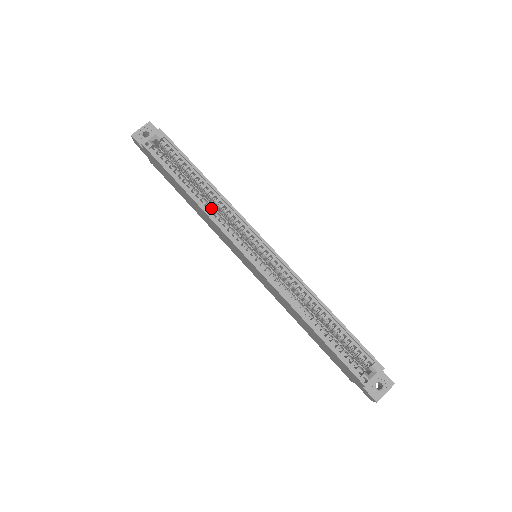
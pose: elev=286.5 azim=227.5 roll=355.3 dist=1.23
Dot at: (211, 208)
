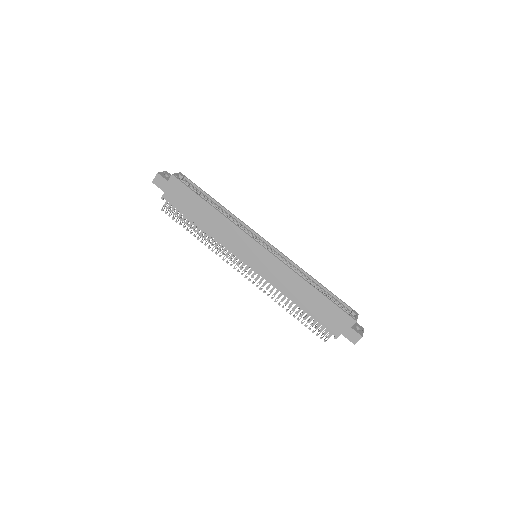
Dot at: occluded
